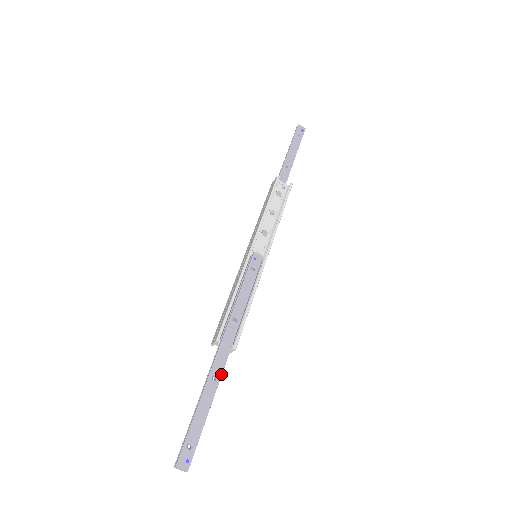
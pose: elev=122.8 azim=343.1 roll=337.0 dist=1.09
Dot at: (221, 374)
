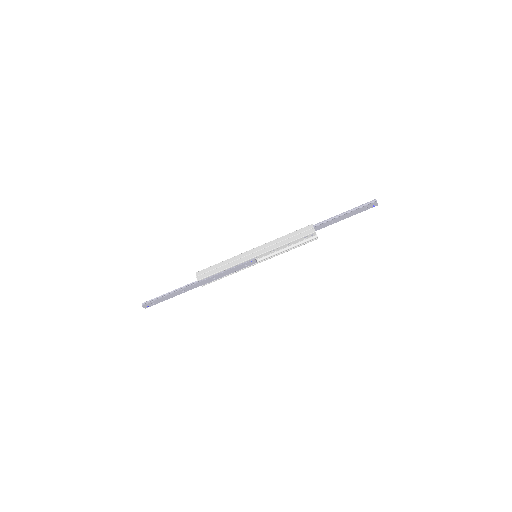
Dot at: occluded
